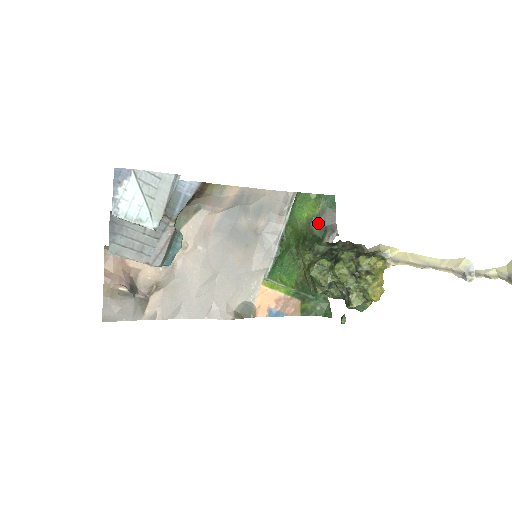
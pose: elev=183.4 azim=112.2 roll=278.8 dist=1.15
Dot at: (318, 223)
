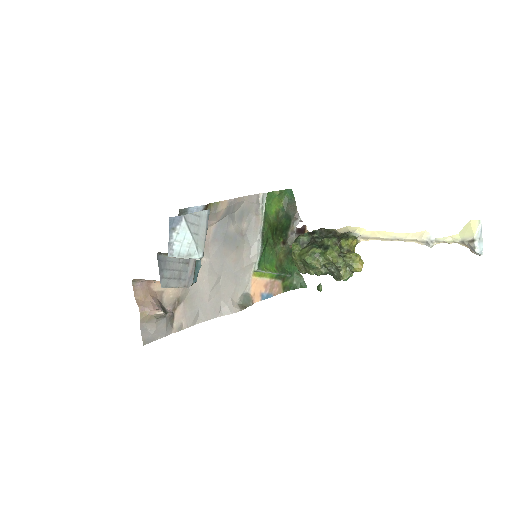
Dot at: (284, 214)
